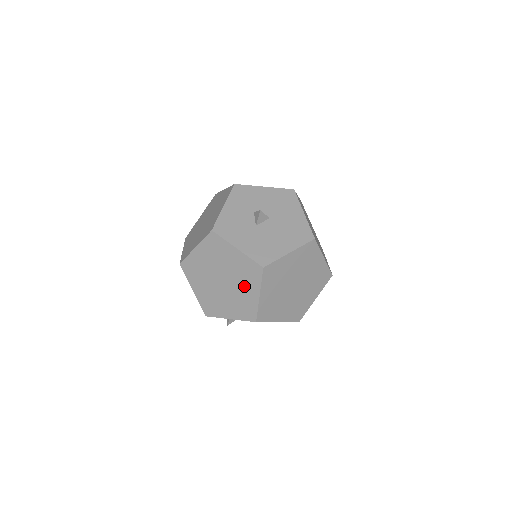
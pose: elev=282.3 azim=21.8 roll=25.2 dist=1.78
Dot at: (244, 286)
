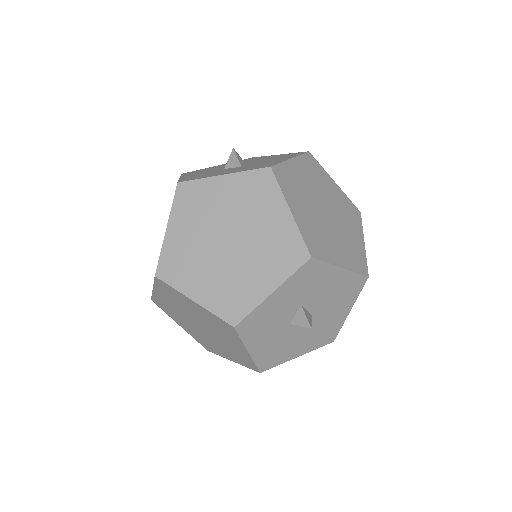
Dot at: (223, 349)
